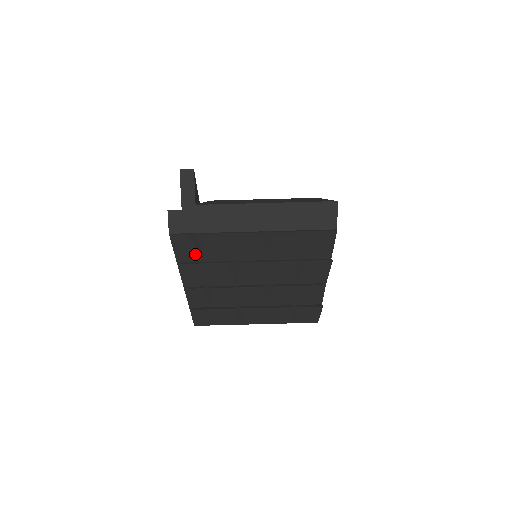
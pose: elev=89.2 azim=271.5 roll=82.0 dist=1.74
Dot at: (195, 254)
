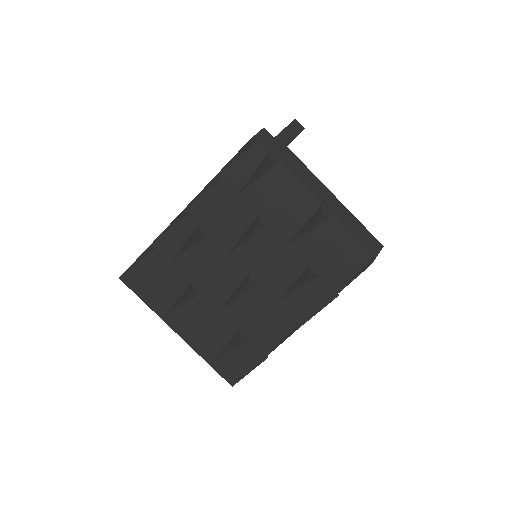
Dot at: (242, 181)
